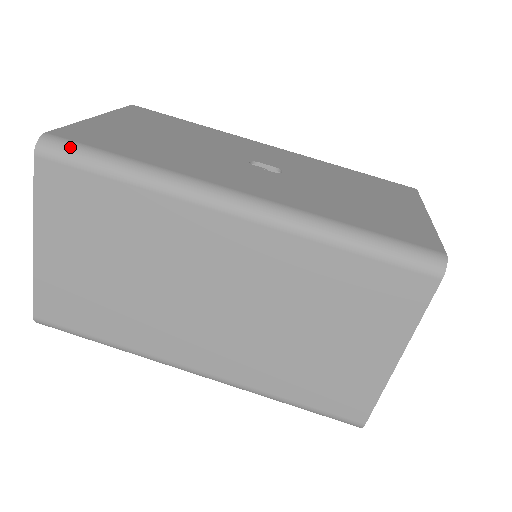
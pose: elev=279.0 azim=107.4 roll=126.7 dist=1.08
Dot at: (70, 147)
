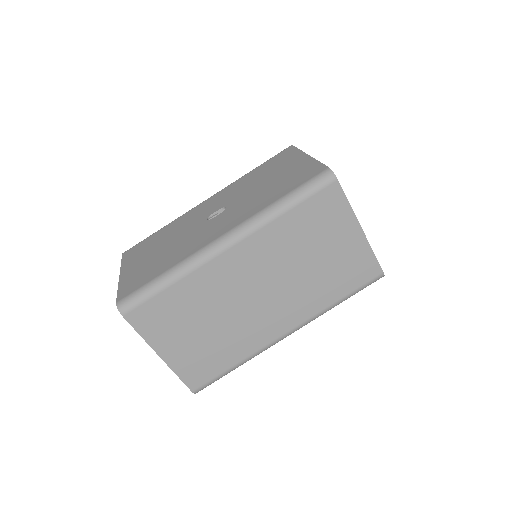
Dot at: (133, 297)
